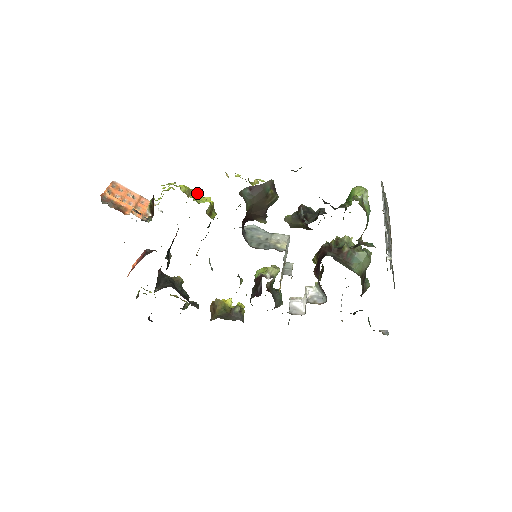
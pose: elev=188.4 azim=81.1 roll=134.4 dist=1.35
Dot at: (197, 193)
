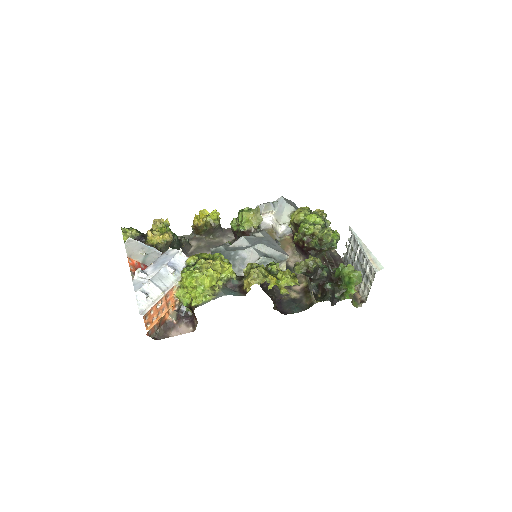
Dot at: occluded
